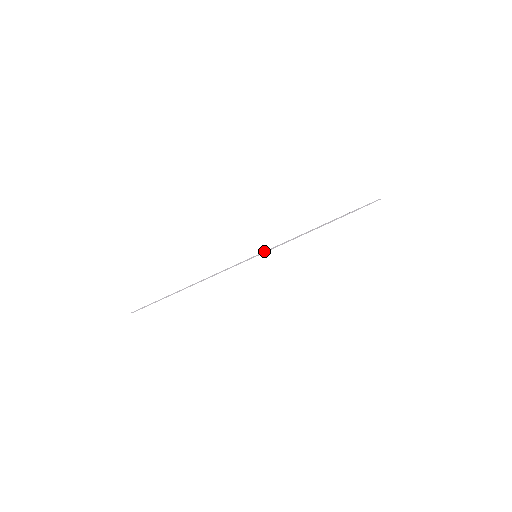
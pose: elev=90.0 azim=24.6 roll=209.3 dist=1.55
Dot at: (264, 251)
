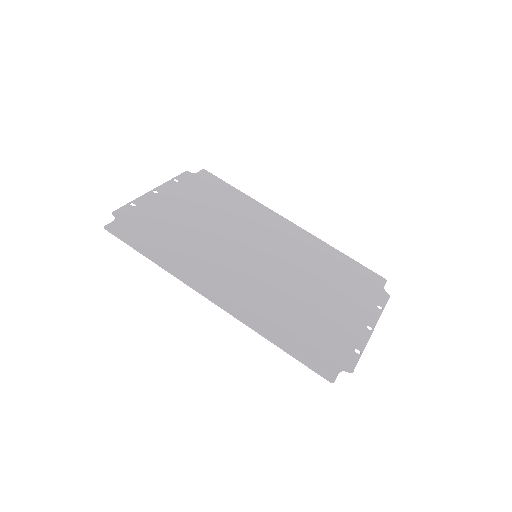
Dot at: (263, 336)
